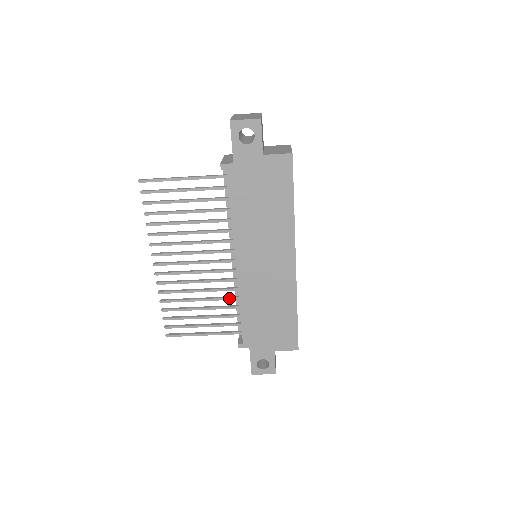
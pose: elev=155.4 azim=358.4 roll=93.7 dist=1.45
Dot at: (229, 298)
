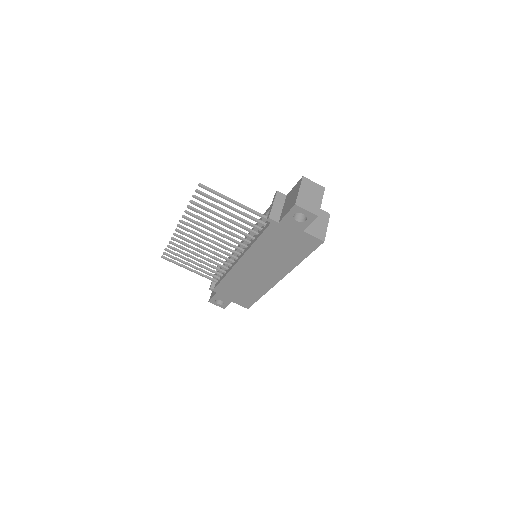
Dot at: (221, 266)
